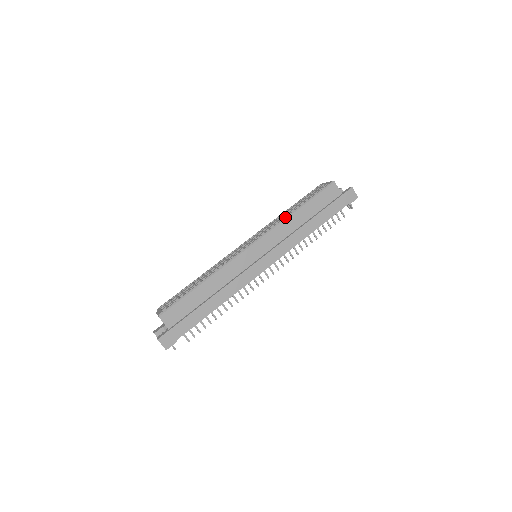
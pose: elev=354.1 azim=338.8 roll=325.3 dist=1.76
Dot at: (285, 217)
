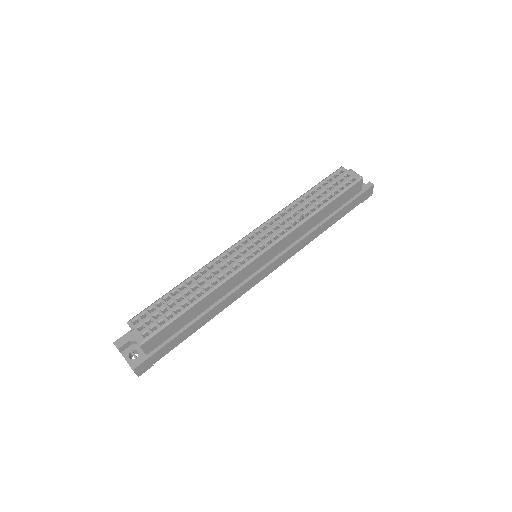
Dot at: (305, 219)
